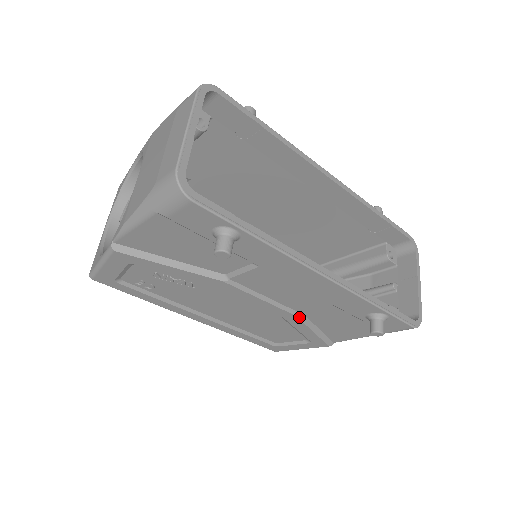
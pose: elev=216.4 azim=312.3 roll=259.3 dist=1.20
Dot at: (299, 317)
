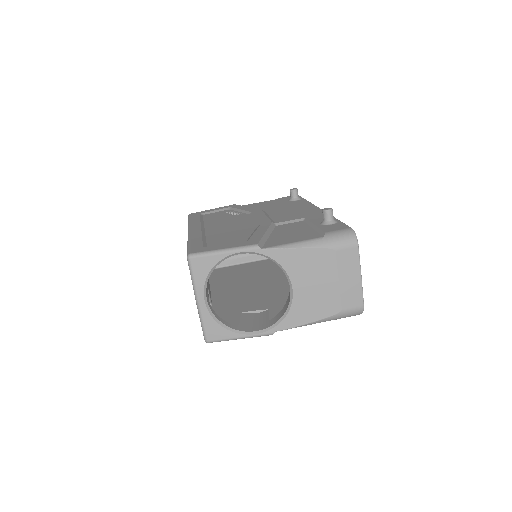
Dot at: occluded
